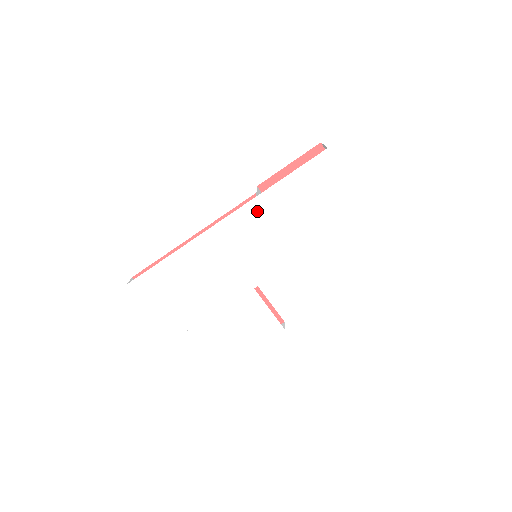
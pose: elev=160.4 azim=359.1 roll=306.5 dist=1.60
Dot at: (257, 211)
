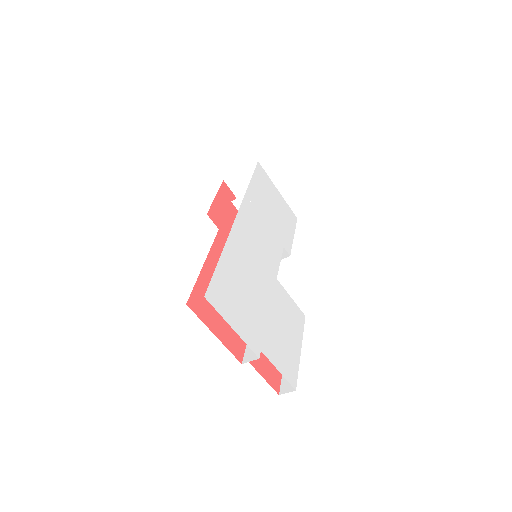
Dot at: (250, 206)
